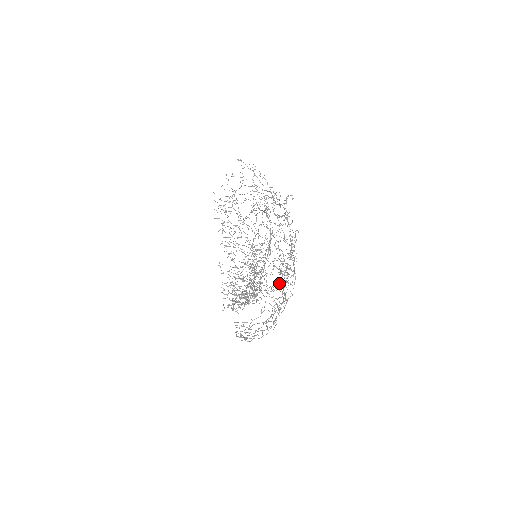
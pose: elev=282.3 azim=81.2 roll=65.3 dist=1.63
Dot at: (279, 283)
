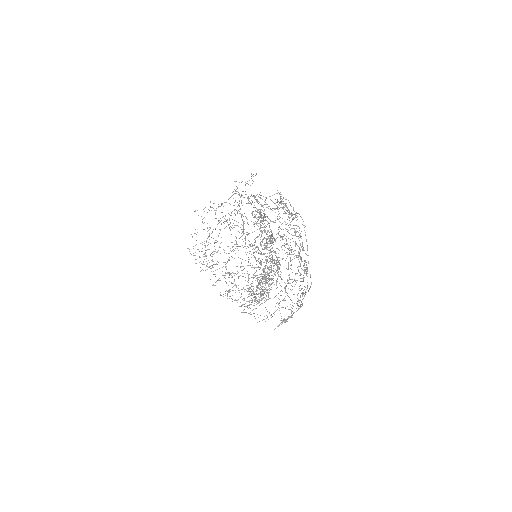
Dot at: occluded
